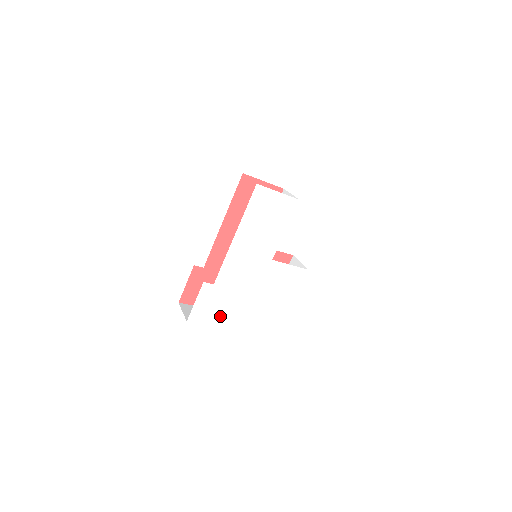
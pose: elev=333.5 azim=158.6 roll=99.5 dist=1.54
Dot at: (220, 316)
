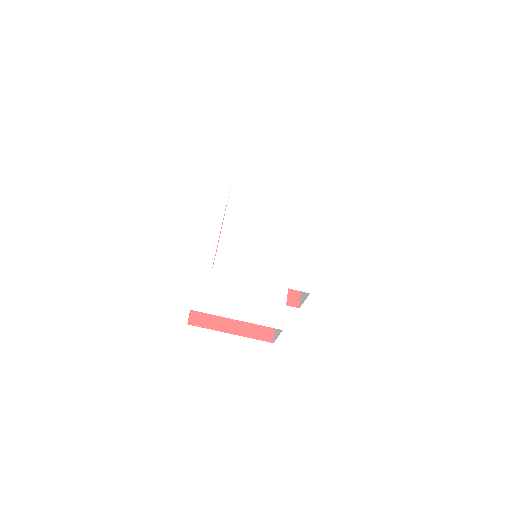
Dot at: (228, 305)
